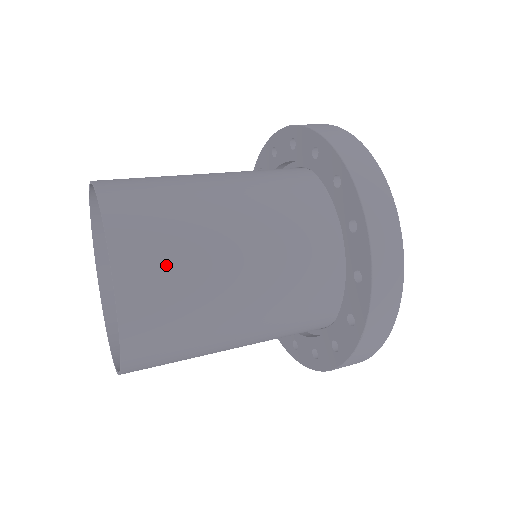
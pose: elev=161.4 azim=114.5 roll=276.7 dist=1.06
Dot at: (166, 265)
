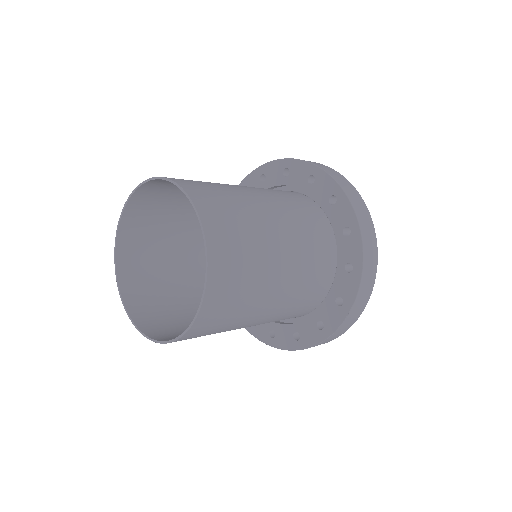
Dot at: (238, 245)
